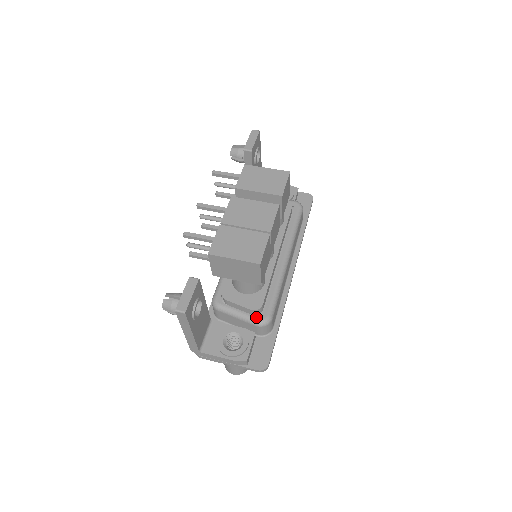
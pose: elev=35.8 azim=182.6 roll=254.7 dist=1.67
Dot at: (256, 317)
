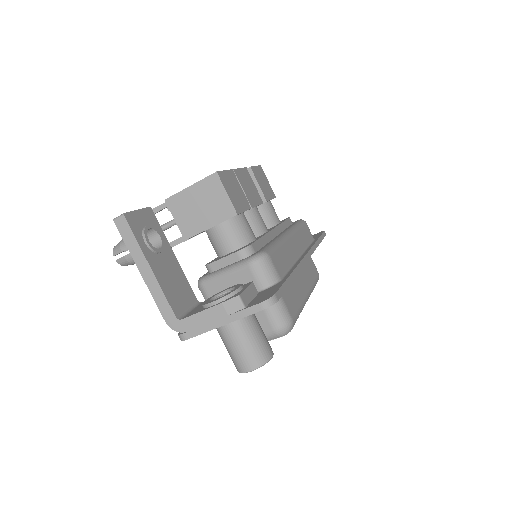
Dot at: (246, 258)
